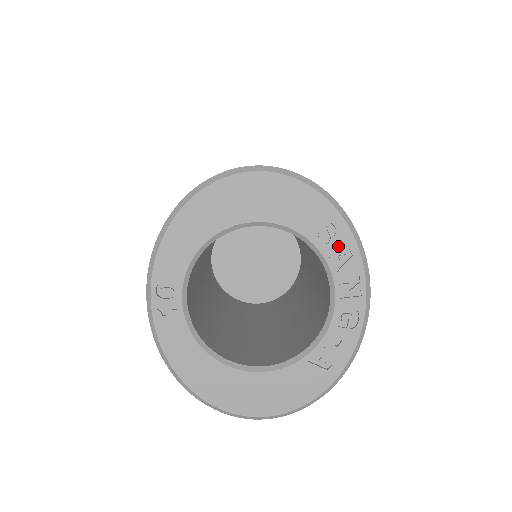
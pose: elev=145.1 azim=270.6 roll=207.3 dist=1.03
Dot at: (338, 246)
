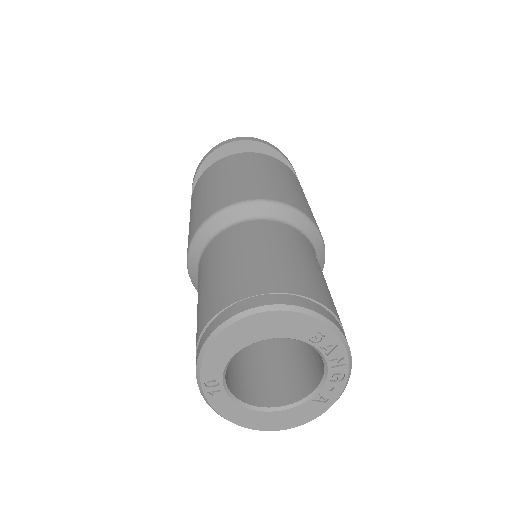
Dot at: (327, 342)
